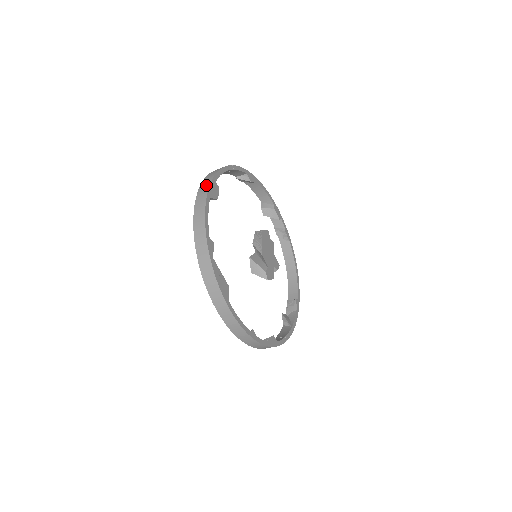
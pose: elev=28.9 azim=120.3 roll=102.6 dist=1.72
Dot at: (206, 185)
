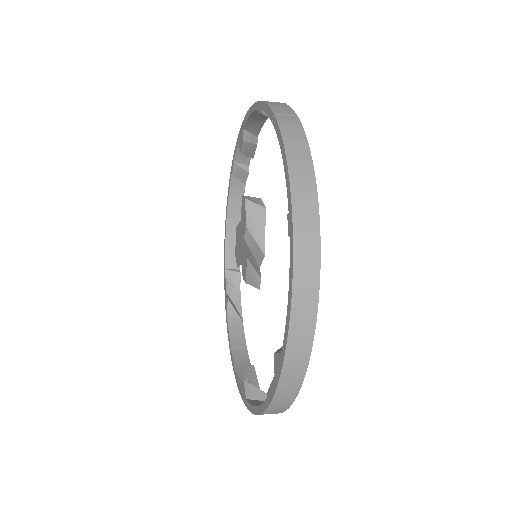
Dot at: (310, 207)
